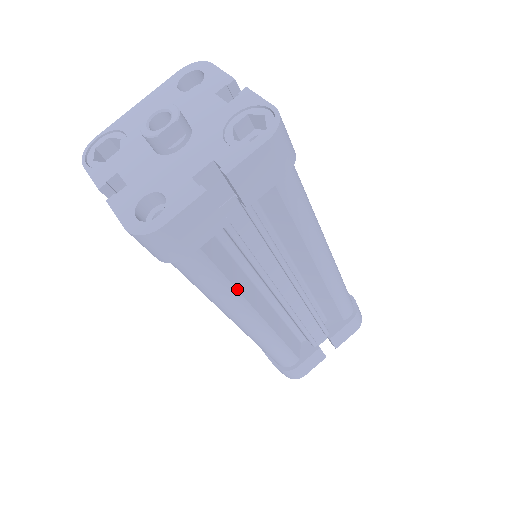
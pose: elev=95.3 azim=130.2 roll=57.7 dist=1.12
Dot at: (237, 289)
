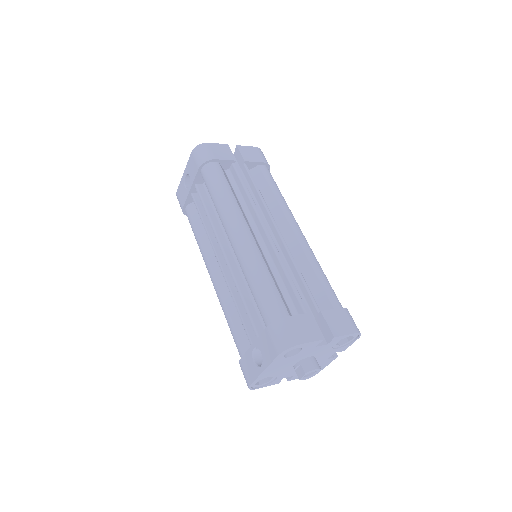
Dot at: occluded
